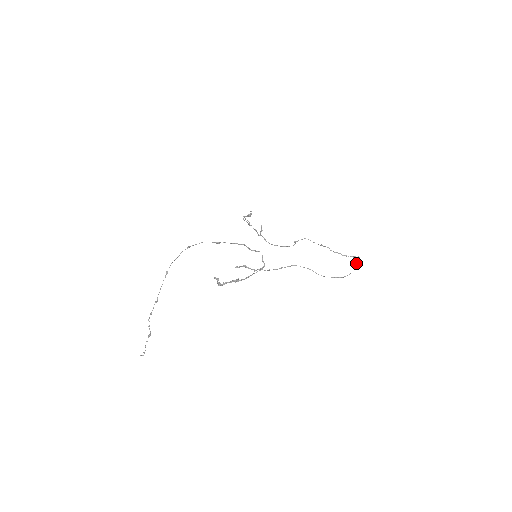
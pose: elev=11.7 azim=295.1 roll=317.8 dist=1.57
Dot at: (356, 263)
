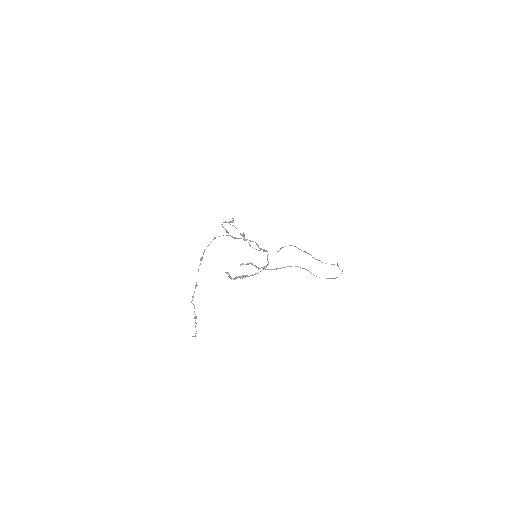
Dot at: (339, 268)
